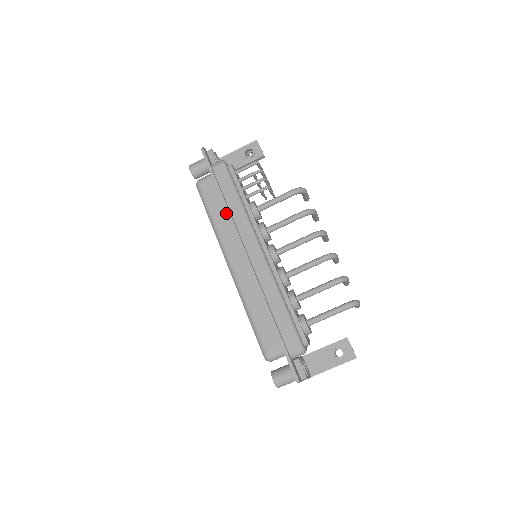
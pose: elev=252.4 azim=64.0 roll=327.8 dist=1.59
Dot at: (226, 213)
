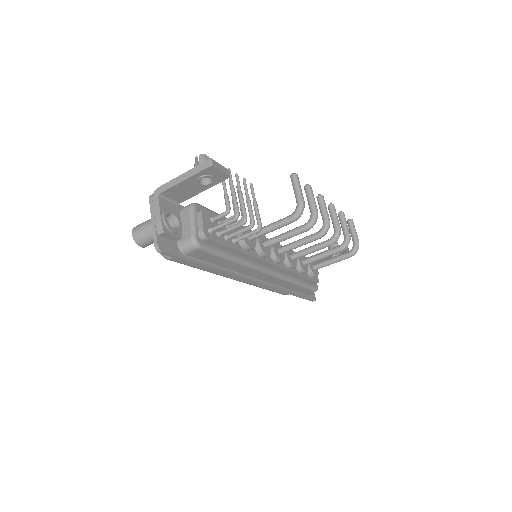
Dot at: occluded
